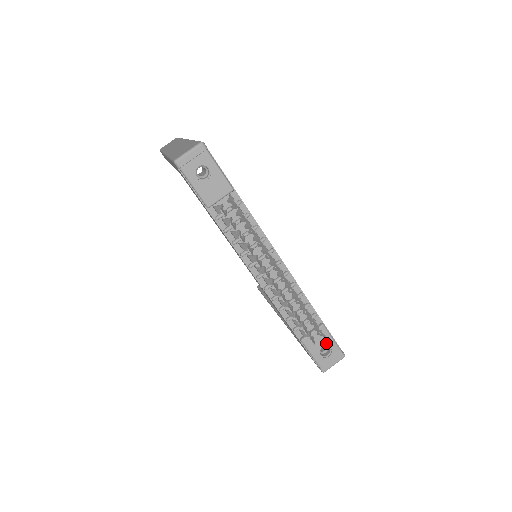
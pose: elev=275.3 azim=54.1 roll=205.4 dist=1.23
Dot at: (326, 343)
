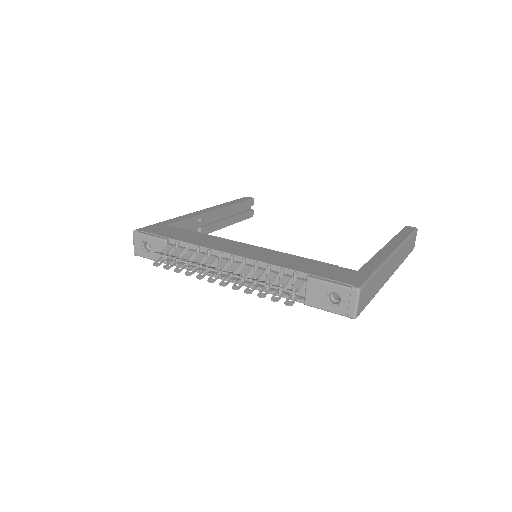
Dot at: (326, 291)
